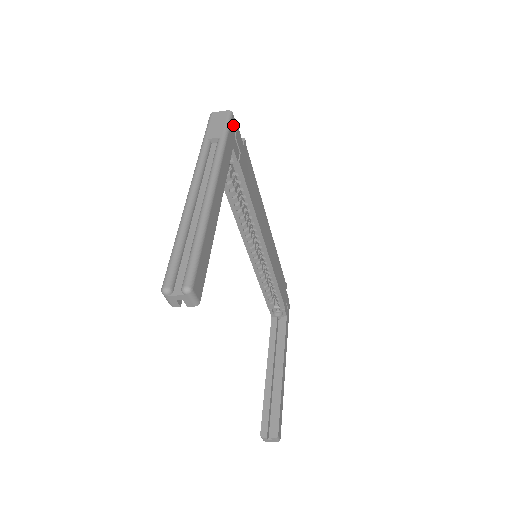
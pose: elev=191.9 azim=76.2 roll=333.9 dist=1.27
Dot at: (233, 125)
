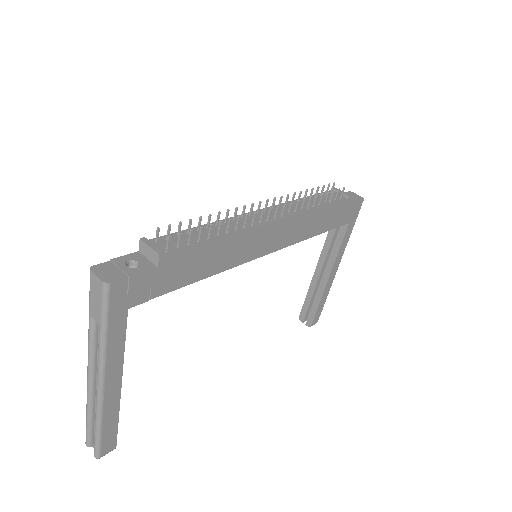
Dot at: (118, 291)
